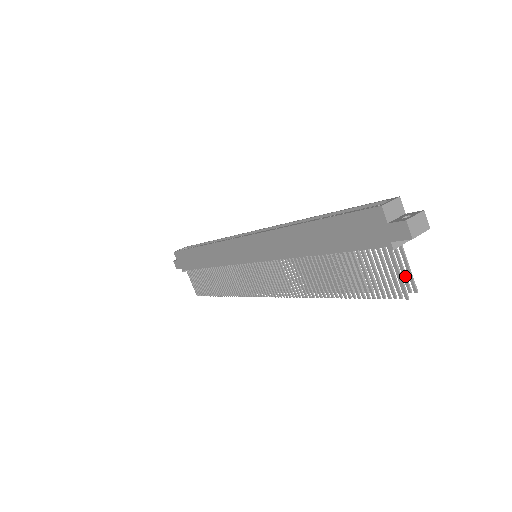
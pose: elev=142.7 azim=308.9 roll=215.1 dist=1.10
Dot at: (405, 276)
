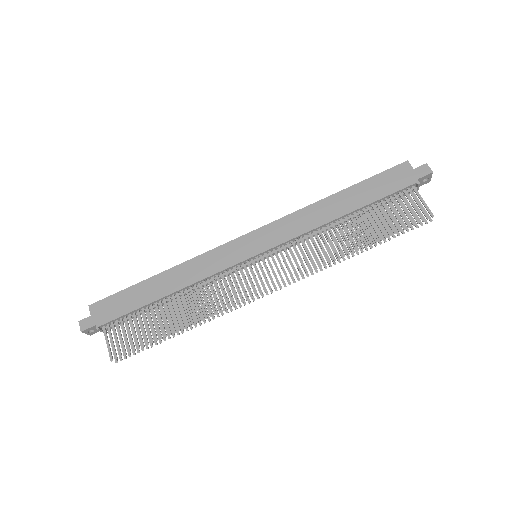
Dot at: (421, 213)
